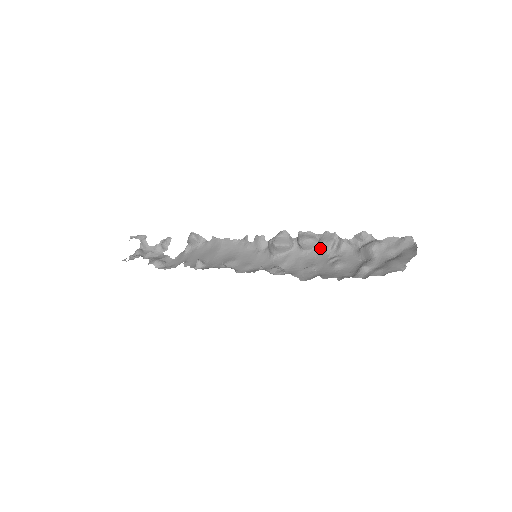
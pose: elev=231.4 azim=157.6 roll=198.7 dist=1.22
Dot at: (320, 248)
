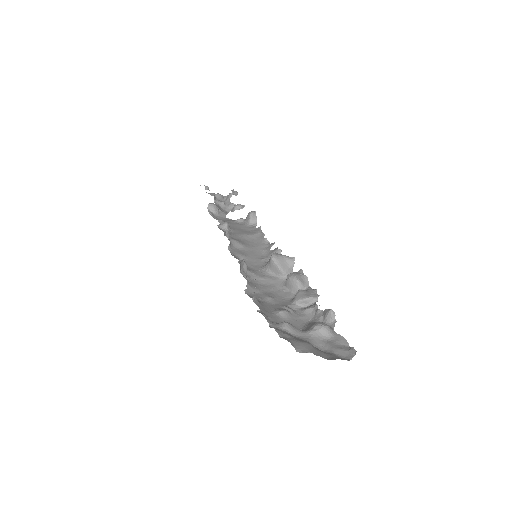
Dot at: (296, 295)
